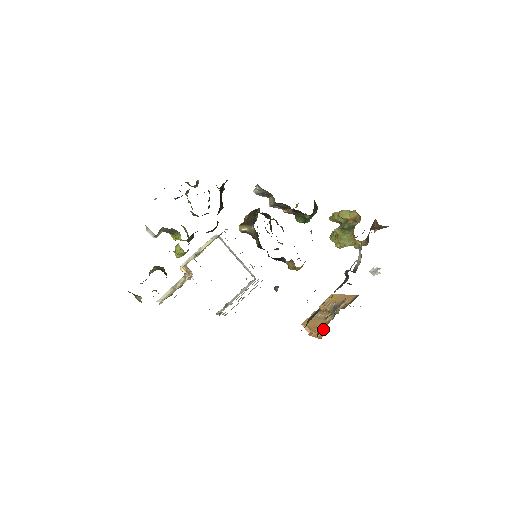
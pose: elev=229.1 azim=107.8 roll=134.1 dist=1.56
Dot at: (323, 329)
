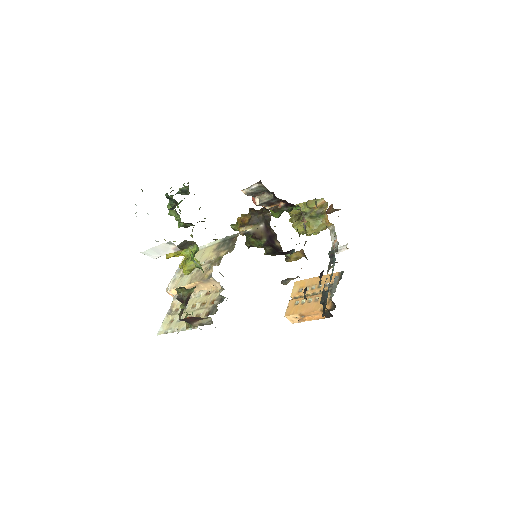
Dot at: (331, 307)
